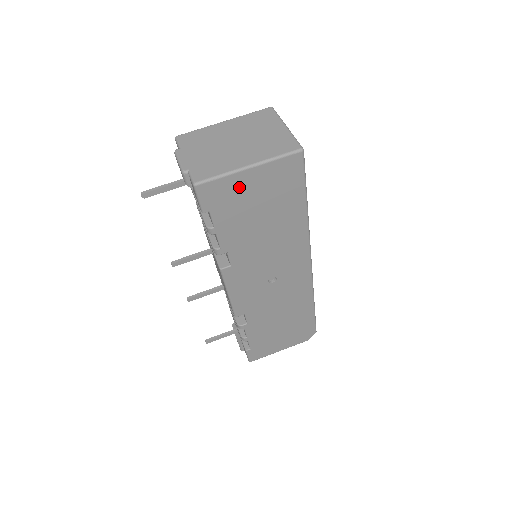
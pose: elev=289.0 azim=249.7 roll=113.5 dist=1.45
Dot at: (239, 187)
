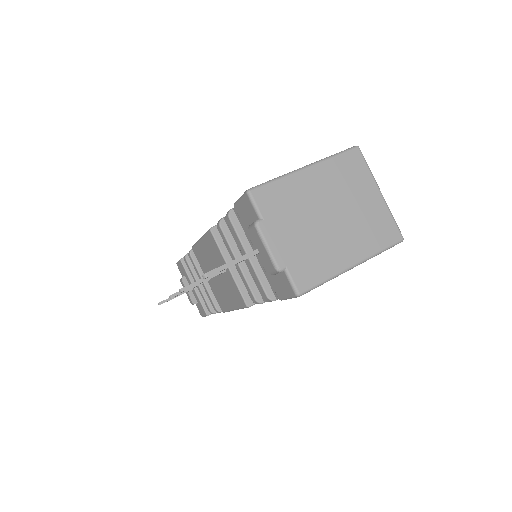
Dot at: occluded
